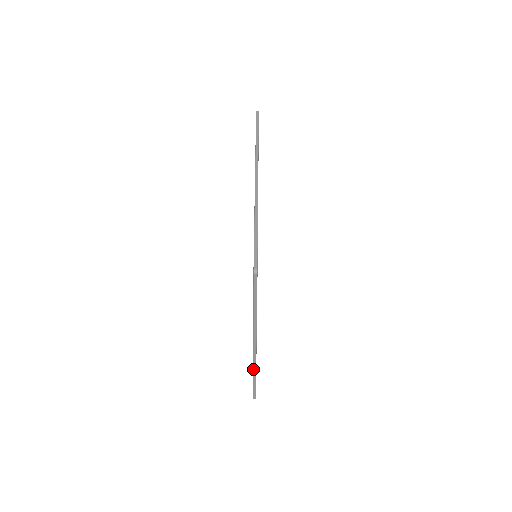
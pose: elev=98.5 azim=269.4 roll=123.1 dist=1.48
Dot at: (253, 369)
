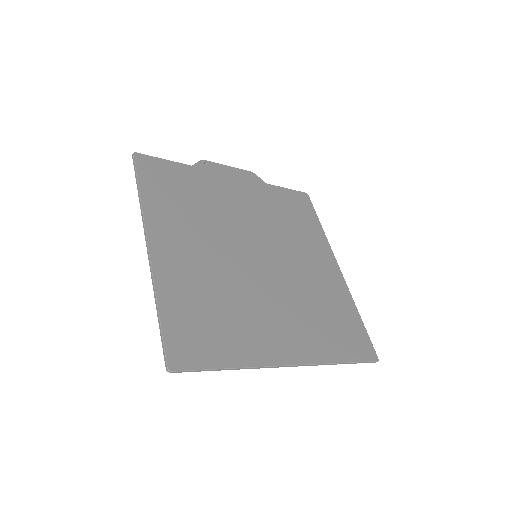
Dot at: occluded
